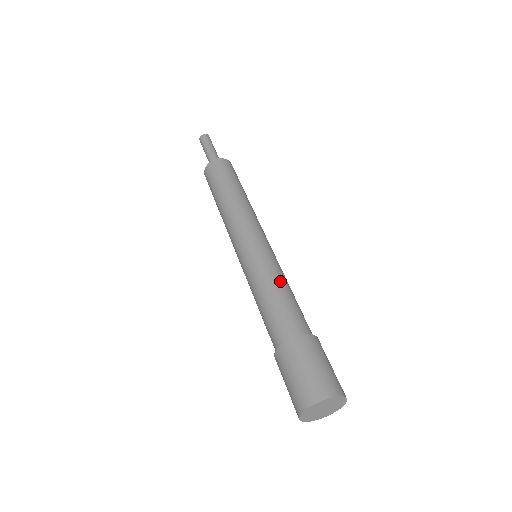
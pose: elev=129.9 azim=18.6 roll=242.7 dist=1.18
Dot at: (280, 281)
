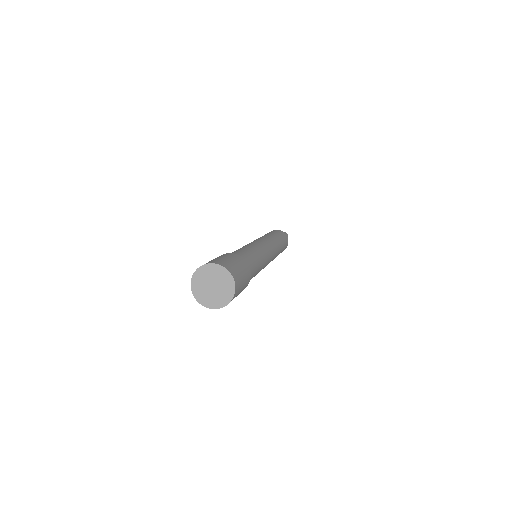
Dot at: (249, 248)
